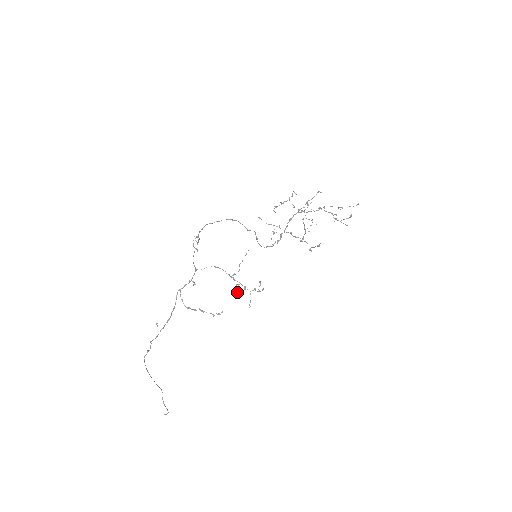
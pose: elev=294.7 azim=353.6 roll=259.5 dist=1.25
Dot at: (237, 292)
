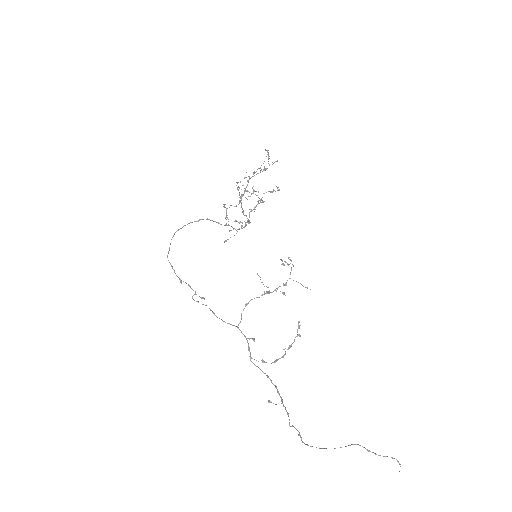
Dot at: (284, 294)
